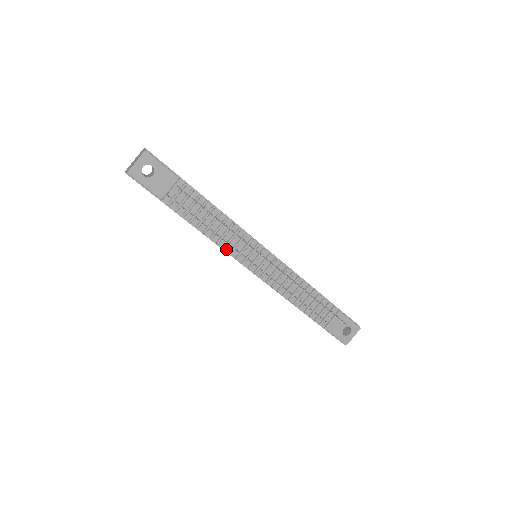
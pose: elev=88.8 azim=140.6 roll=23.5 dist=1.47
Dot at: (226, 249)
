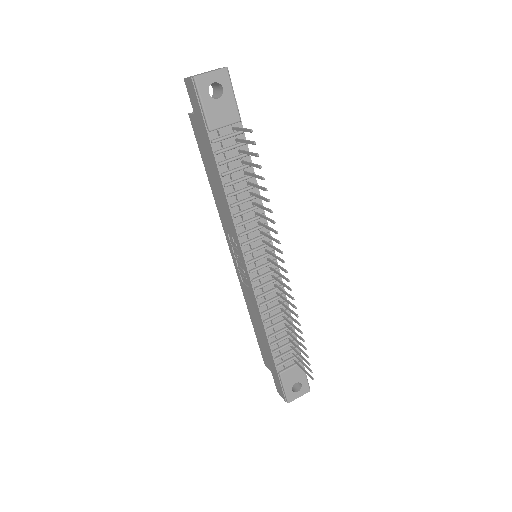
Dot at: (238, 228)
